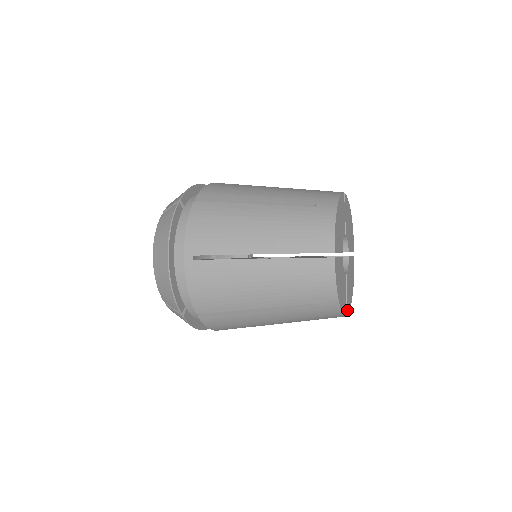
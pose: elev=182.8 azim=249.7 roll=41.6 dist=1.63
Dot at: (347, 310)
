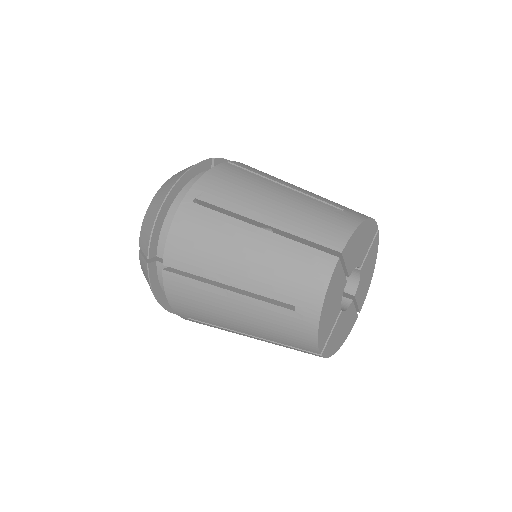
Dot at: (359, 309)
